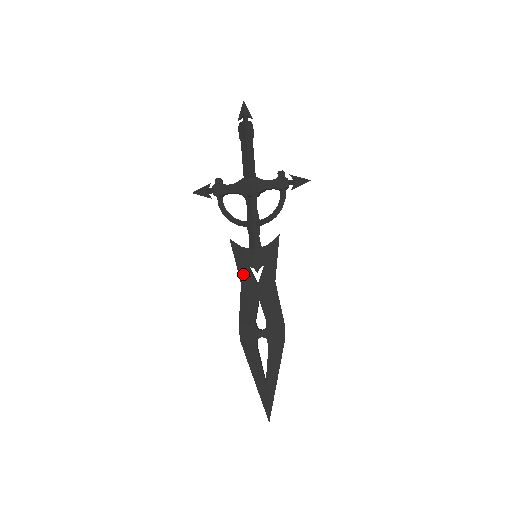
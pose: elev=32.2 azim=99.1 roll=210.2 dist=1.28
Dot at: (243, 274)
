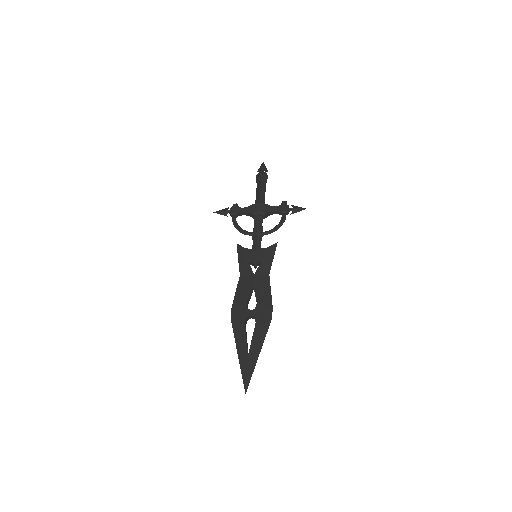
Dot at: (243, 268)
